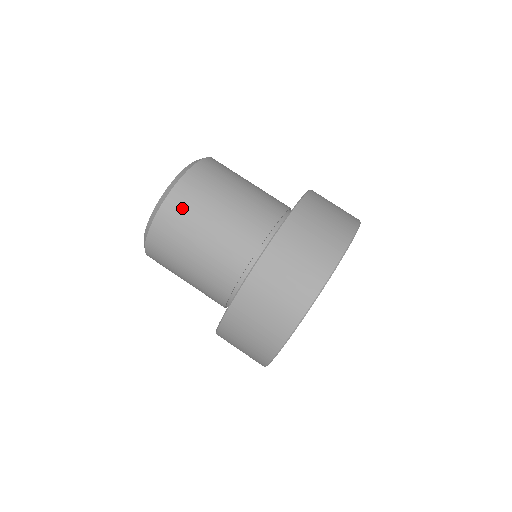
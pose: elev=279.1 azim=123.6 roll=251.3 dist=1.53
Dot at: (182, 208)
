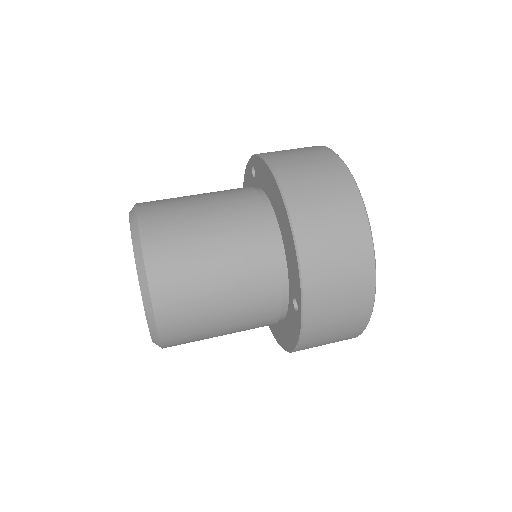
Dot at: (164, 231)
